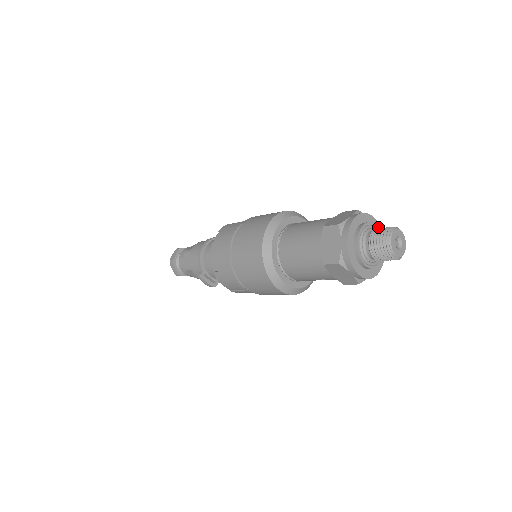
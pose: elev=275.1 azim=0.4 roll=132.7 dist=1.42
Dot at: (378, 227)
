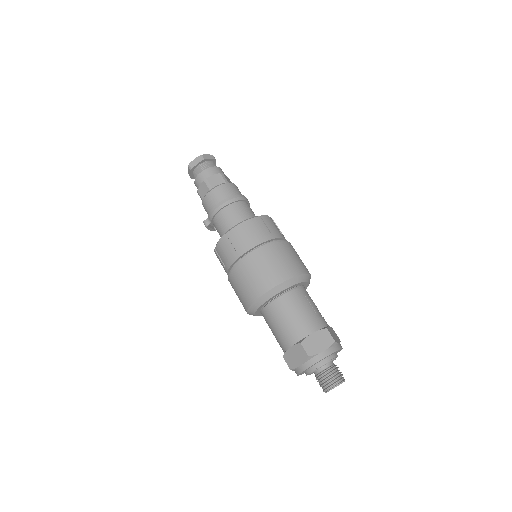
Dot at: occluded
